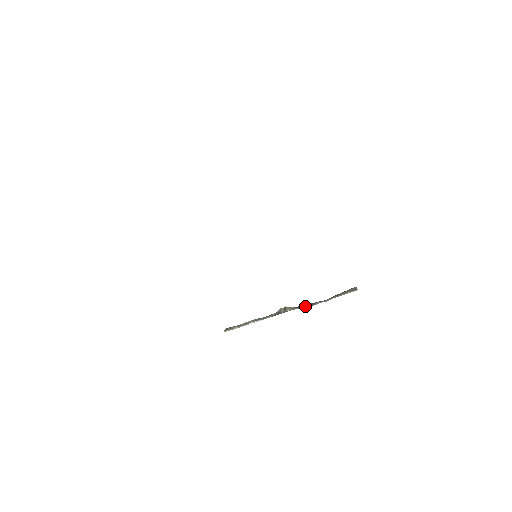
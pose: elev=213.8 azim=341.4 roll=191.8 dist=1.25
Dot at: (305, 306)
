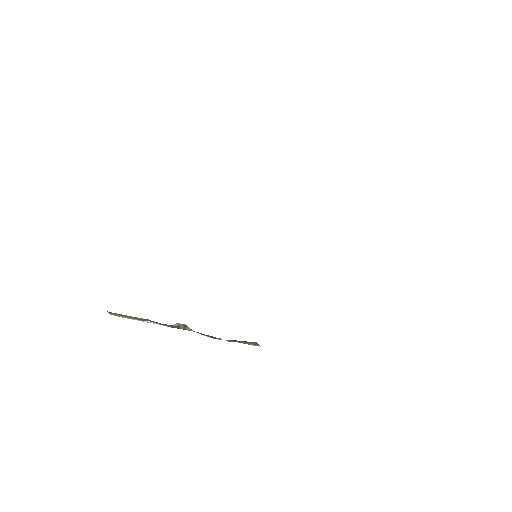
Dot at: (206, 335)
